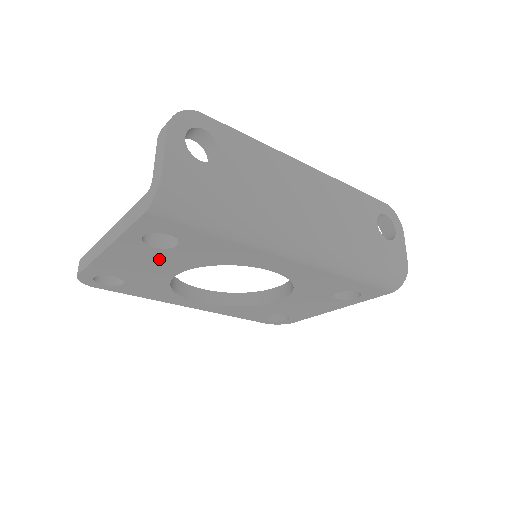
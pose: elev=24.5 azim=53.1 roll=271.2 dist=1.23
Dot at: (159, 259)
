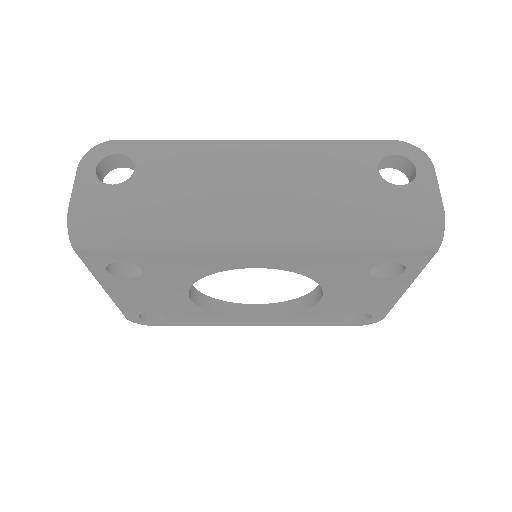
Dot at: (152, 287)
